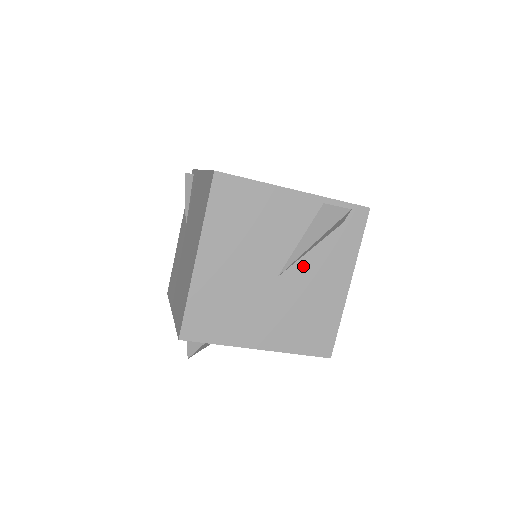
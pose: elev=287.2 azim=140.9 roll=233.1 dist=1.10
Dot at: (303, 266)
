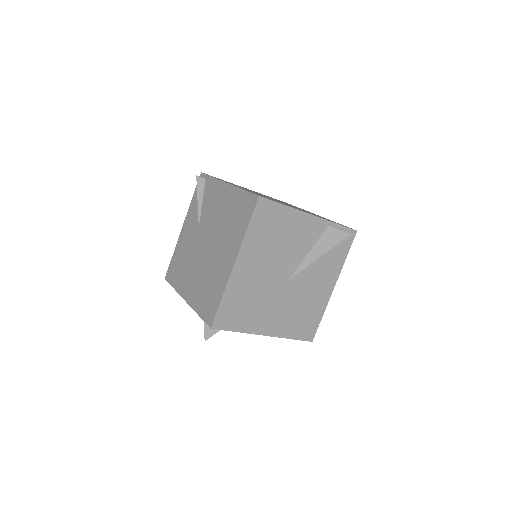
Dot at: (306, 273)
